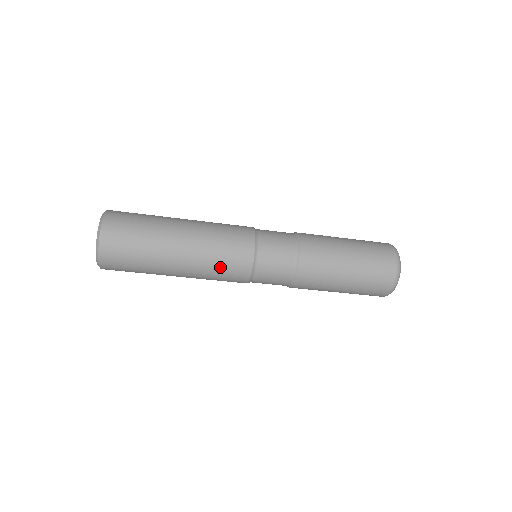
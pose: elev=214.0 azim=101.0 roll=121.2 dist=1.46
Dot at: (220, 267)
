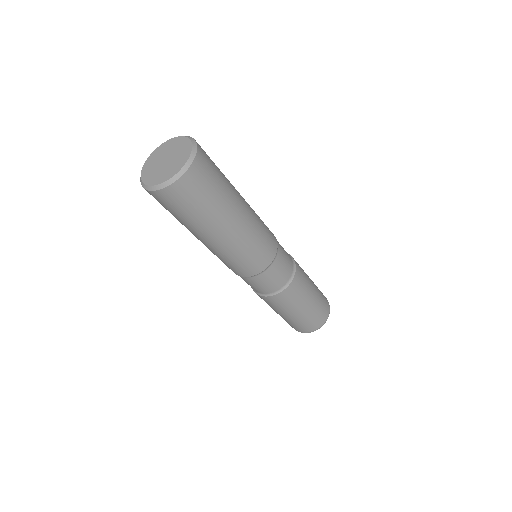
Dot at: (234, 261)
